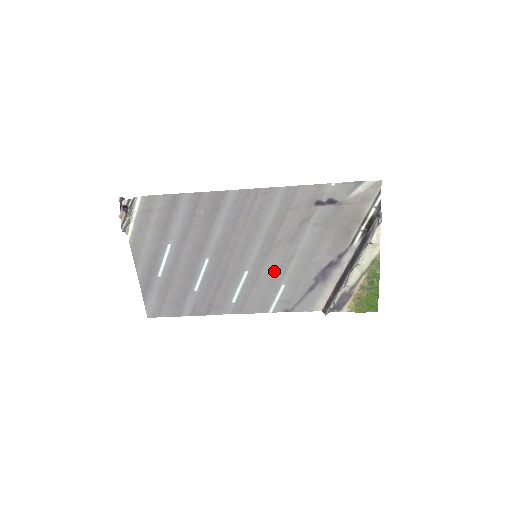
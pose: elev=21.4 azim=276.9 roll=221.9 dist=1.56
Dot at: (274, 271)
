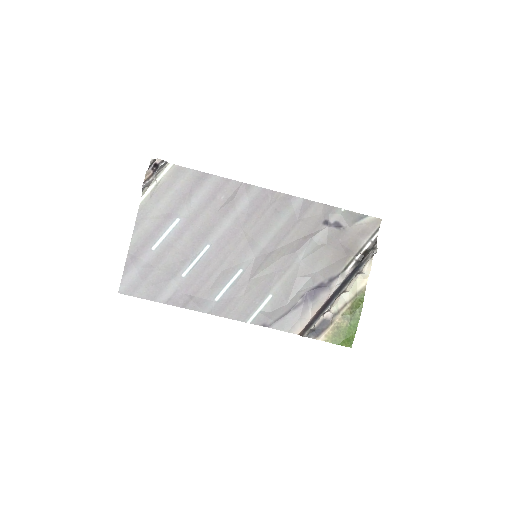
Dot at: (267, 277)
